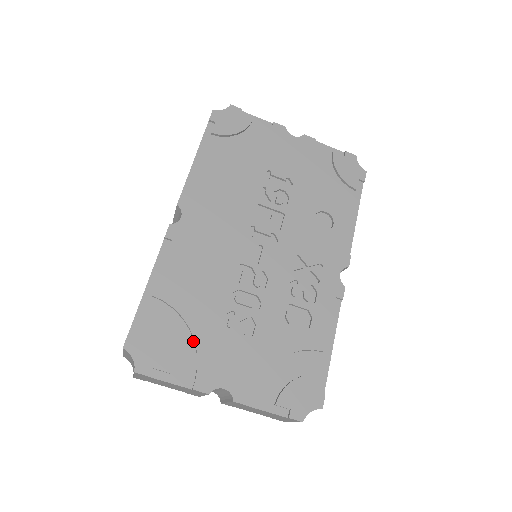
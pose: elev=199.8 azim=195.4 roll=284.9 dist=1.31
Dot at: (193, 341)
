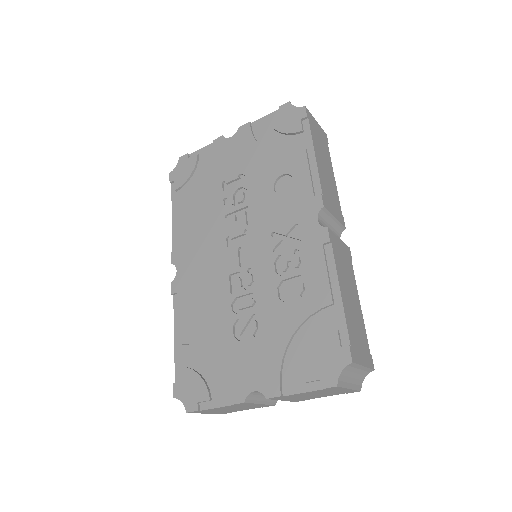
Dot at: (219, 363)
